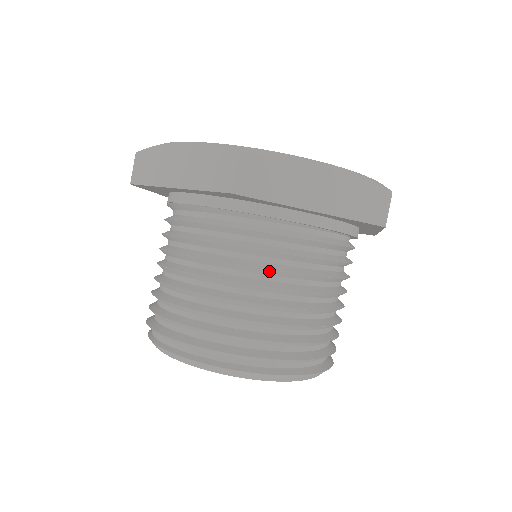
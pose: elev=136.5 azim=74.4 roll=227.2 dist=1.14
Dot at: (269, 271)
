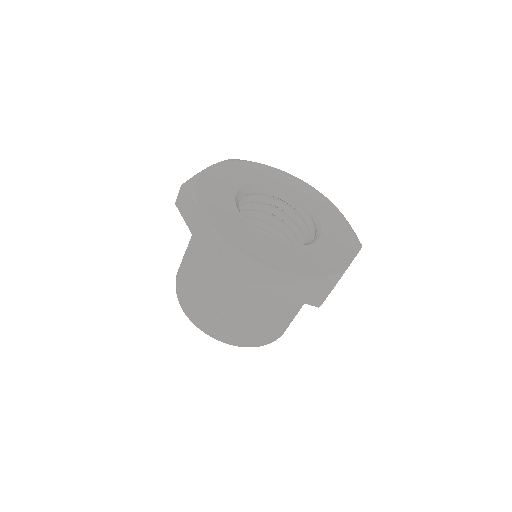
Dot at: (241, 303)
